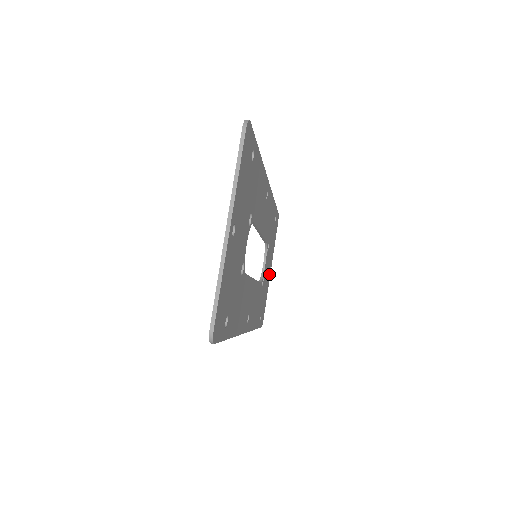
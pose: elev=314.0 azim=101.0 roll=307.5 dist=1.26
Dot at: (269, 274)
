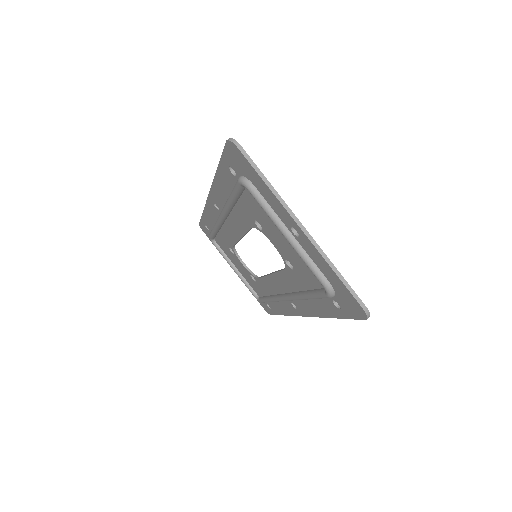
Dot at: occluded
